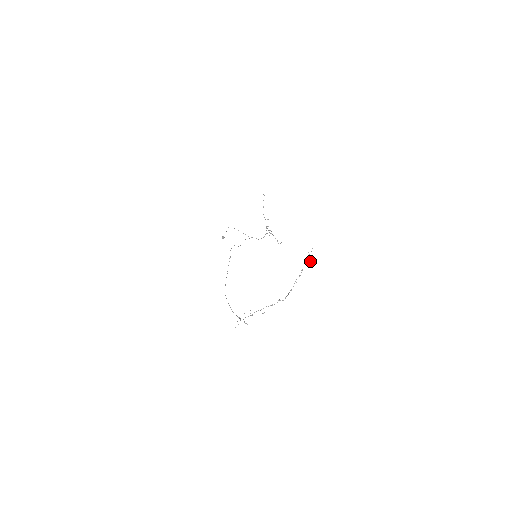
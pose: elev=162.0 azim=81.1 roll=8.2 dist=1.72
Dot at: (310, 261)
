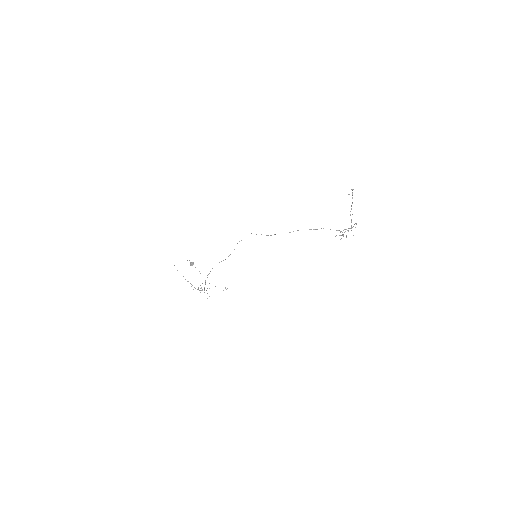
Dot at: occluded
